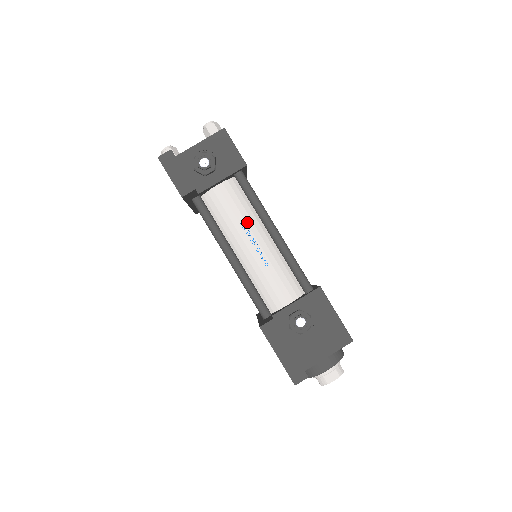
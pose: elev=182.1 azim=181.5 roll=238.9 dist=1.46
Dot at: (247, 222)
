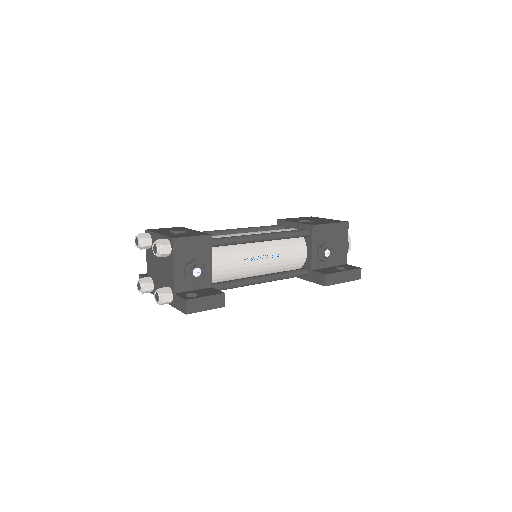
Dot at: (245, 255)
